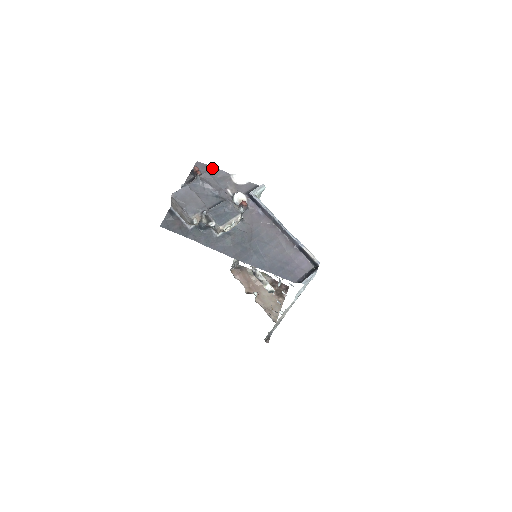
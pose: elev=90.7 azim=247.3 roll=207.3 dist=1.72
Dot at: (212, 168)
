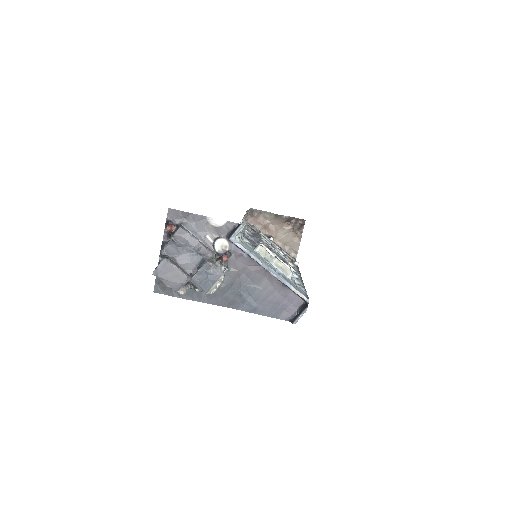
Dot at: (186, 214)
